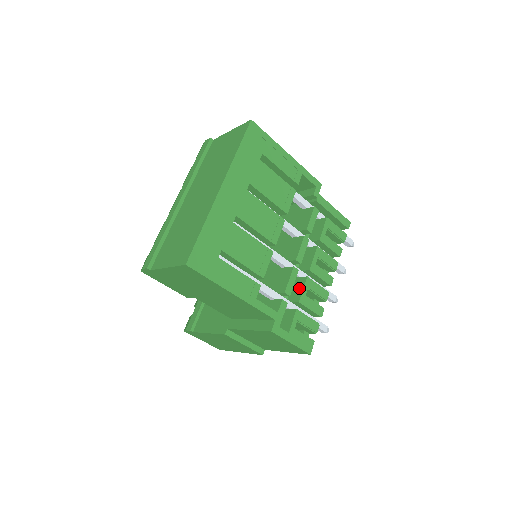
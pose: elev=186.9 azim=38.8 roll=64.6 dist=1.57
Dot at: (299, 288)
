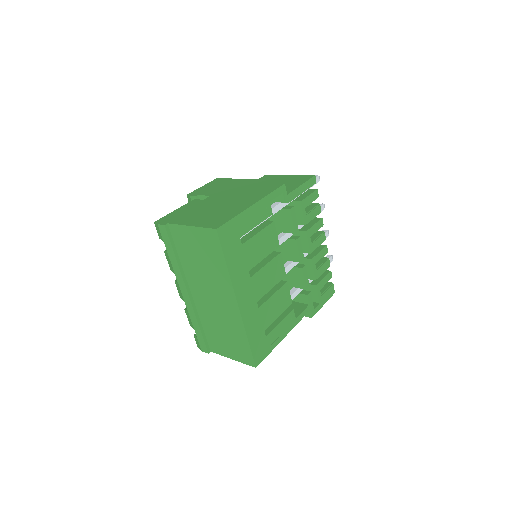
Dot at: (309, 269)
